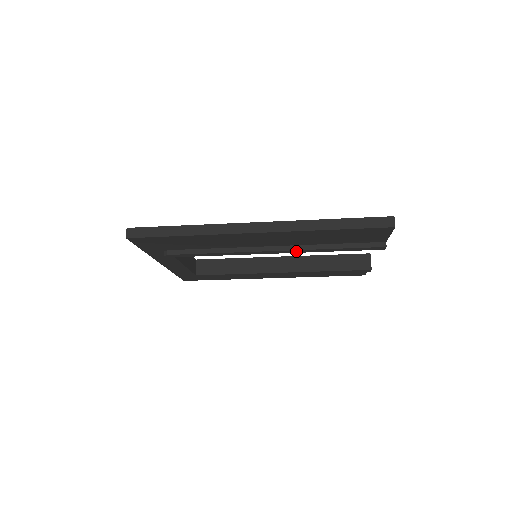
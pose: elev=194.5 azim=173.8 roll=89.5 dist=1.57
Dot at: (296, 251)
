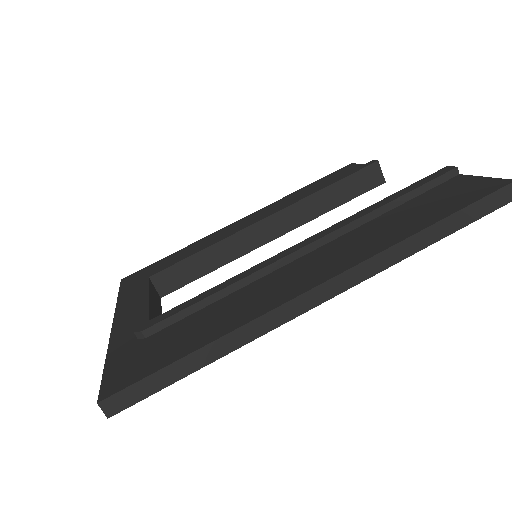
Dot at: occluded
